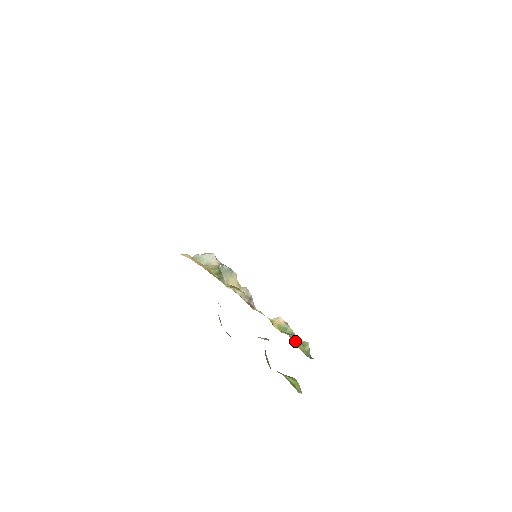
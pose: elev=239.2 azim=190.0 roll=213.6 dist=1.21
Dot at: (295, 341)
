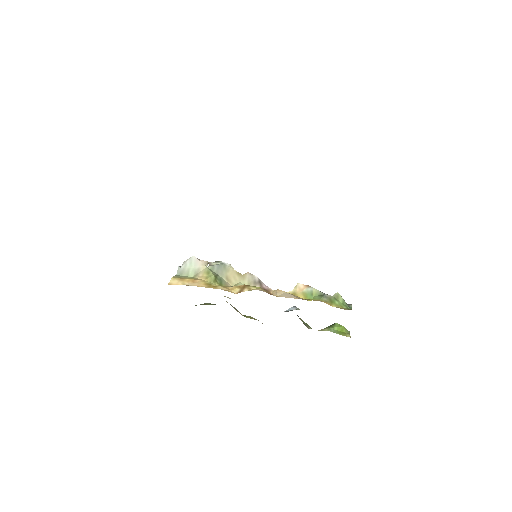
Dot at: (328, 301)
